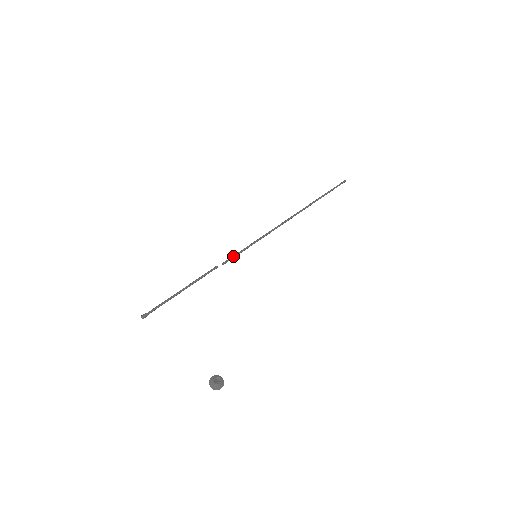
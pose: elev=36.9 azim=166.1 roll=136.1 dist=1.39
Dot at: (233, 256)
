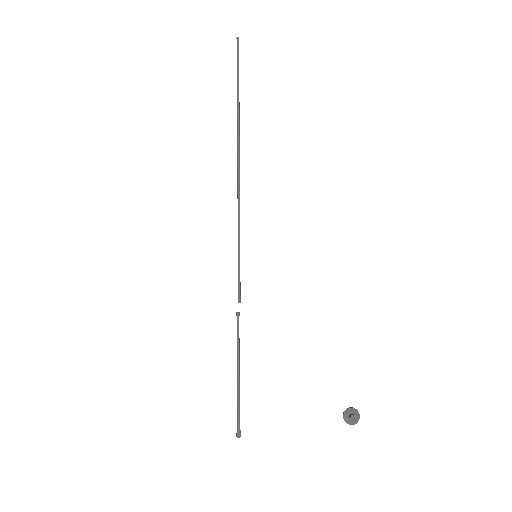
Dot at: (238, 283)
